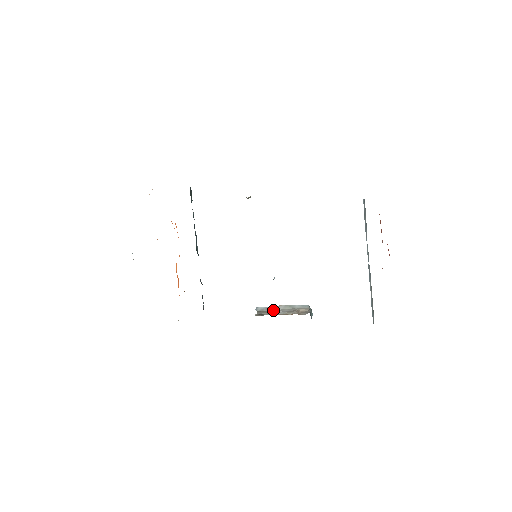
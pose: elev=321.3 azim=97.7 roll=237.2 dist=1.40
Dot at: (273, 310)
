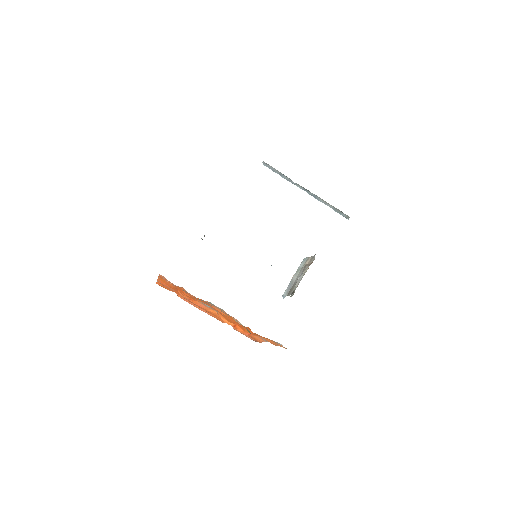
Dot at: (293, 284)
